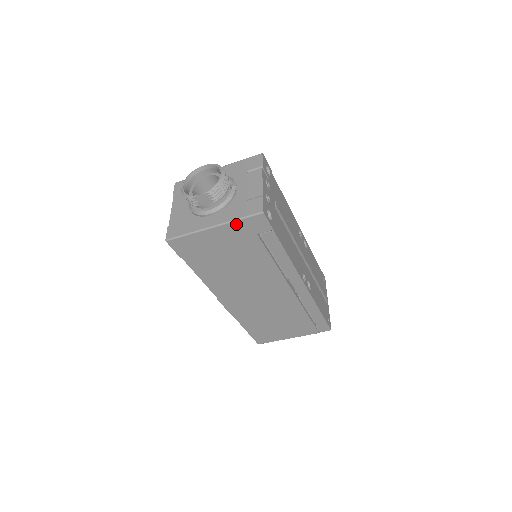
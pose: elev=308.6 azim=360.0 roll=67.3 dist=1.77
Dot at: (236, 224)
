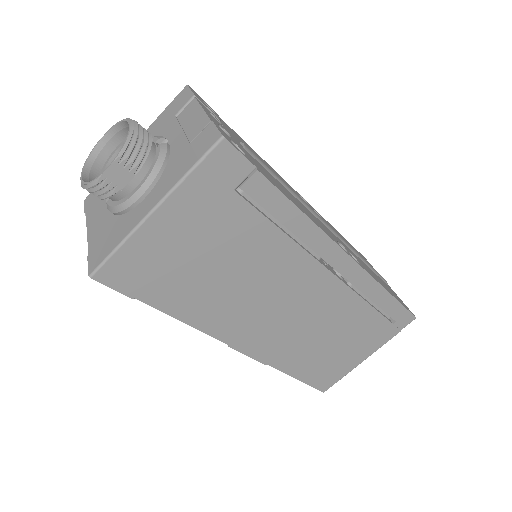
Dot at: (189, 185)
